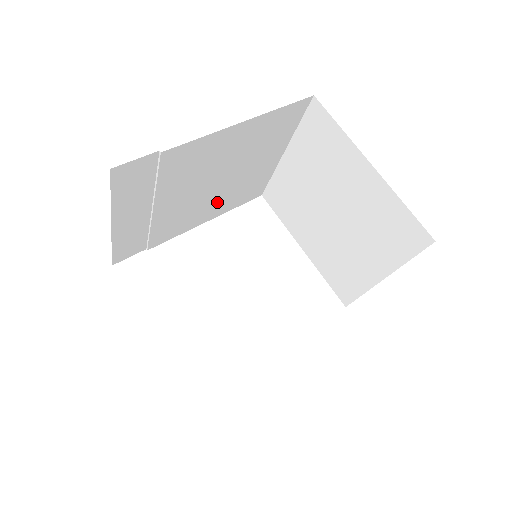
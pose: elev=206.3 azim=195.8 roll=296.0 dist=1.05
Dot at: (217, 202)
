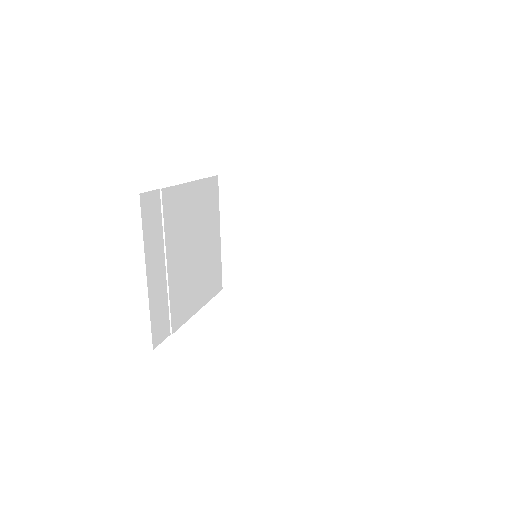
Dot at: (200, 281)
